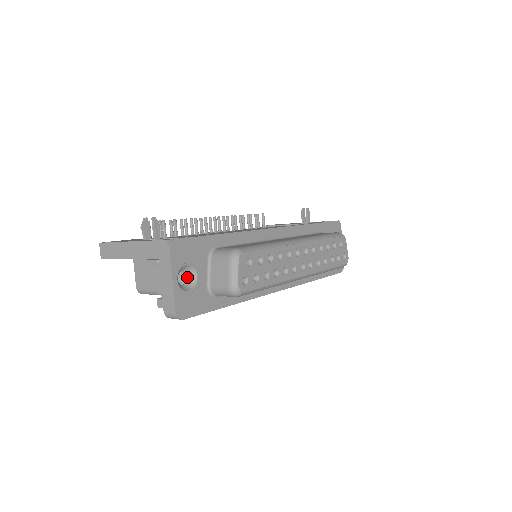
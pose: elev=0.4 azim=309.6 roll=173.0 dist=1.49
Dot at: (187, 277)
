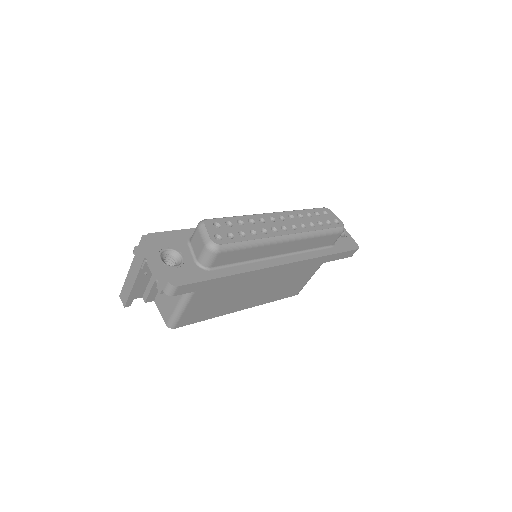
Dot at: (175, 262)
